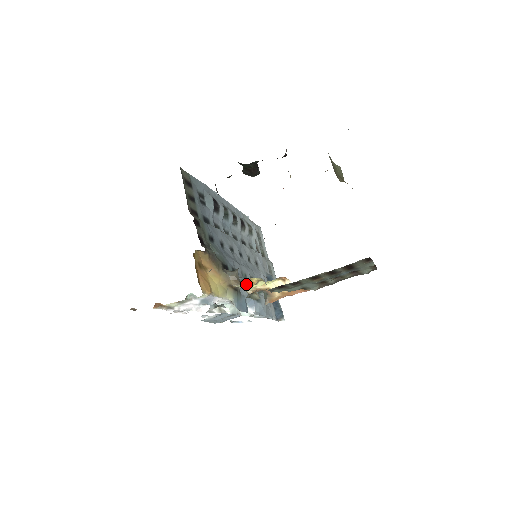
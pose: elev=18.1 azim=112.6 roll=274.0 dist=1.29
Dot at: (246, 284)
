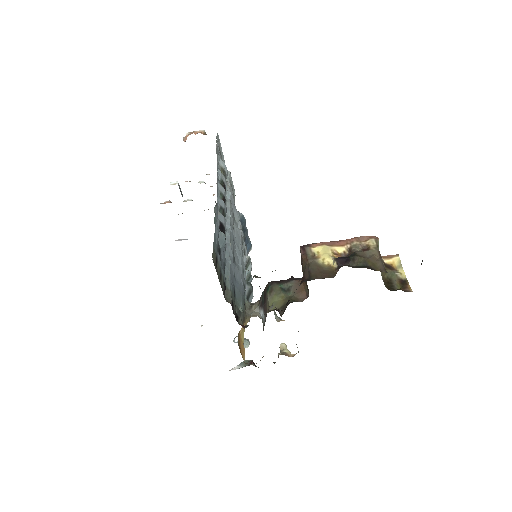
Dot at: (282, 352)
